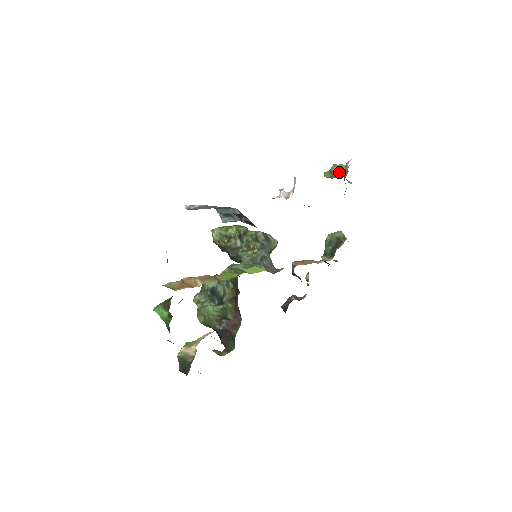
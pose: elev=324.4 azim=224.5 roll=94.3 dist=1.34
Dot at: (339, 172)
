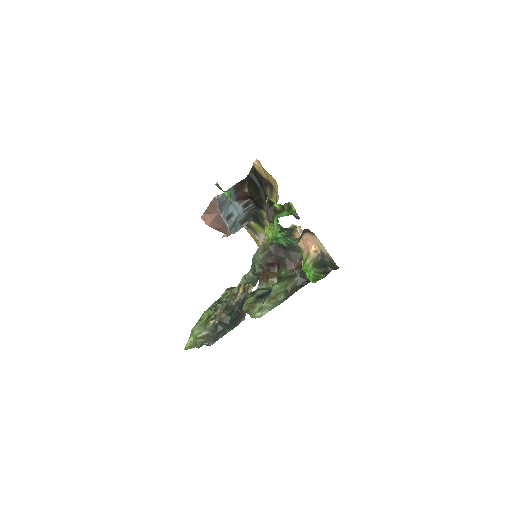
Dot at: occluded
